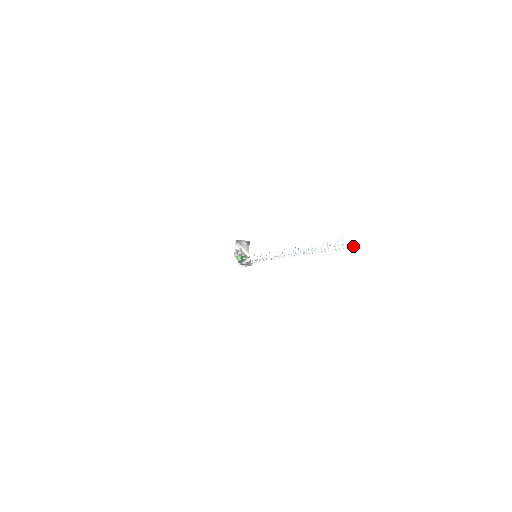
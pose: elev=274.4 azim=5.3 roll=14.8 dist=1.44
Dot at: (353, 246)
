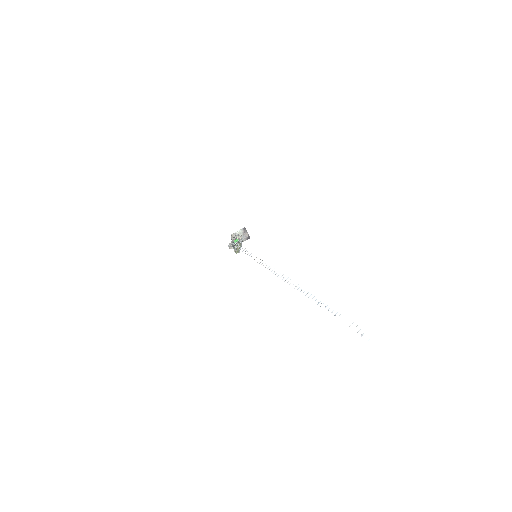
Dot at: (369, 339)
